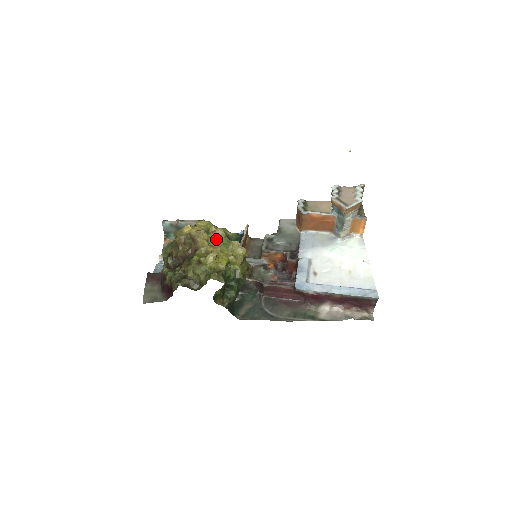
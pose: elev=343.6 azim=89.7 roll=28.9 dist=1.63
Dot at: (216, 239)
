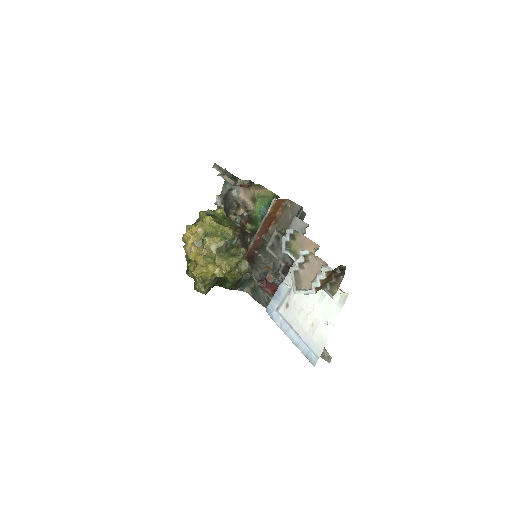
Dot at: (203, 255)
